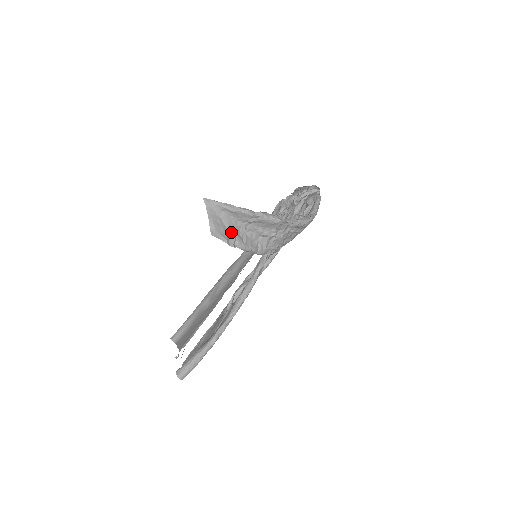
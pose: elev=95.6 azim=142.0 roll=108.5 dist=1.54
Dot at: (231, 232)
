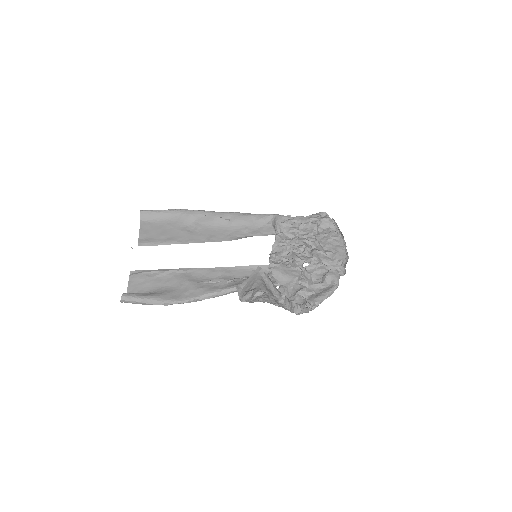
Dot at: (251, 292)
